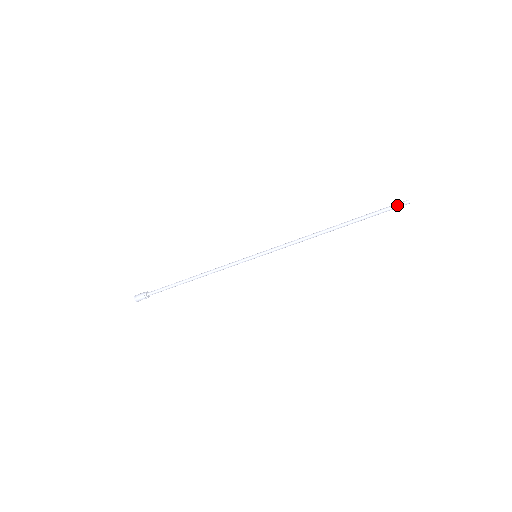
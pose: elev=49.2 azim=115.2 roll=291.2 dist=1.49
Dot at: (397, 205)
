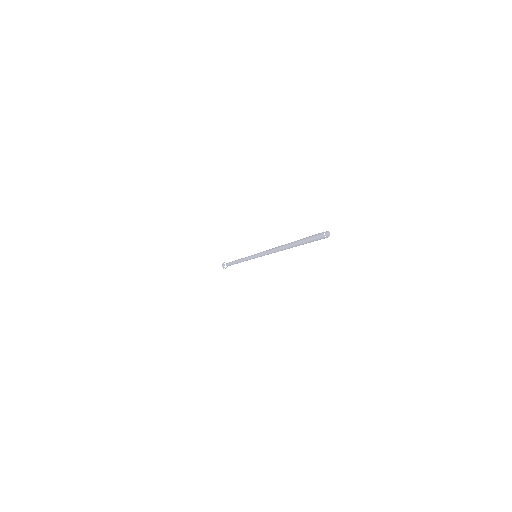
Dot at: (318, 239)
